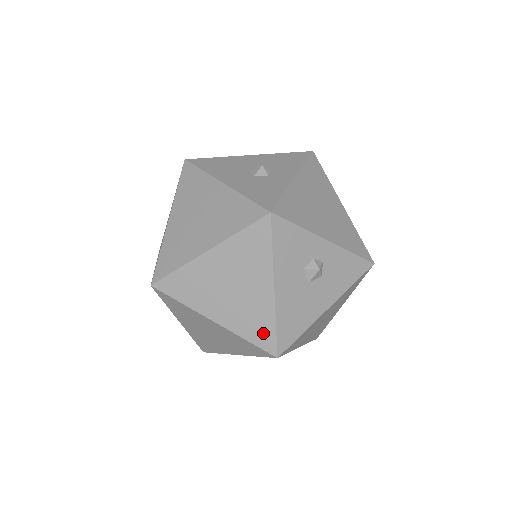
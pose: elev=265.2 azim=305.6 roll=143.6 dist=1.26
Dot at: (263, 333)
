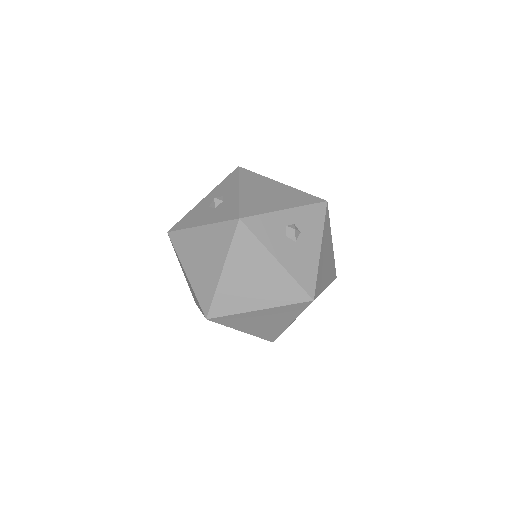
Dot at: (293, 292)
